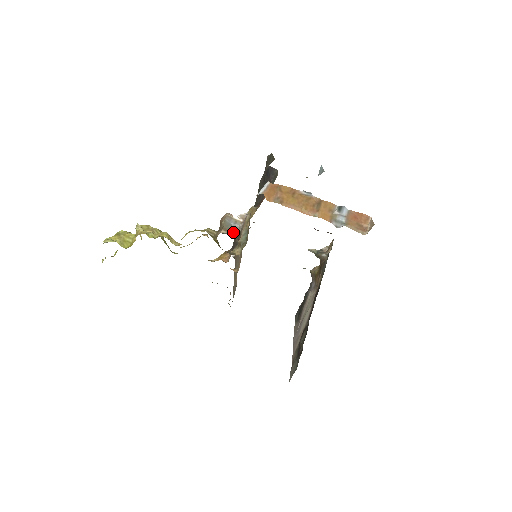
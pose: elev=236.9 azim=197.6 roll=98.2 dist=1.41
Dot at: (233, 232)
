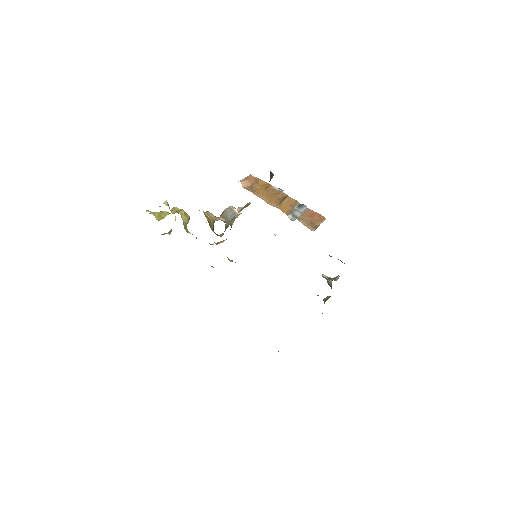
Dot at: occluded
